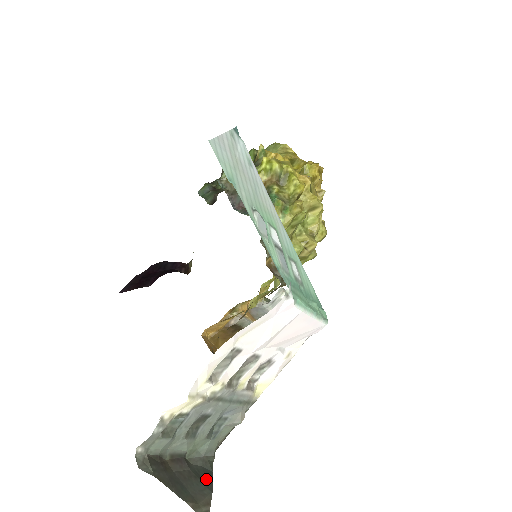
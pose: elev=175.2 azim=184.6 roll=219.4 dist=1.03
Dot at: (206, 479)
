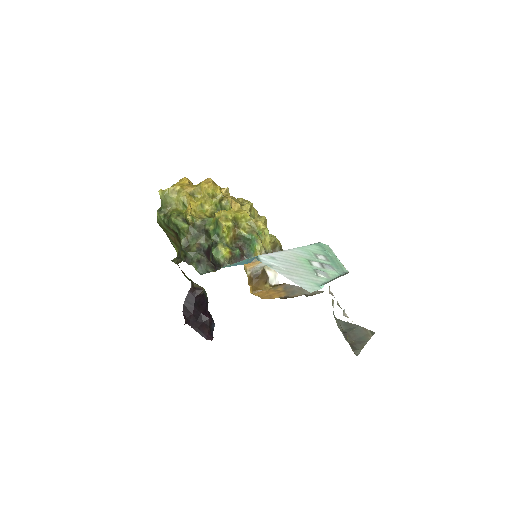
Dot at: (351, 326)
